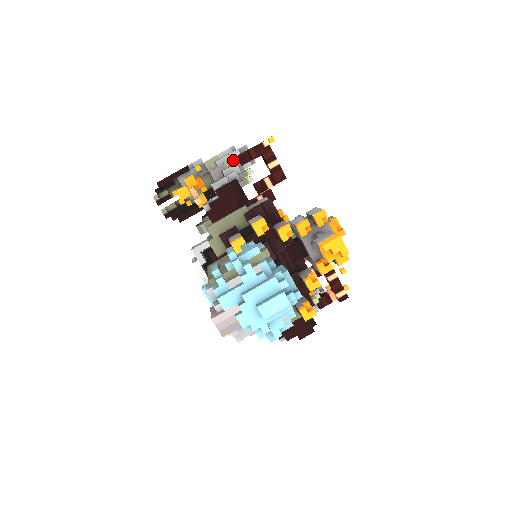
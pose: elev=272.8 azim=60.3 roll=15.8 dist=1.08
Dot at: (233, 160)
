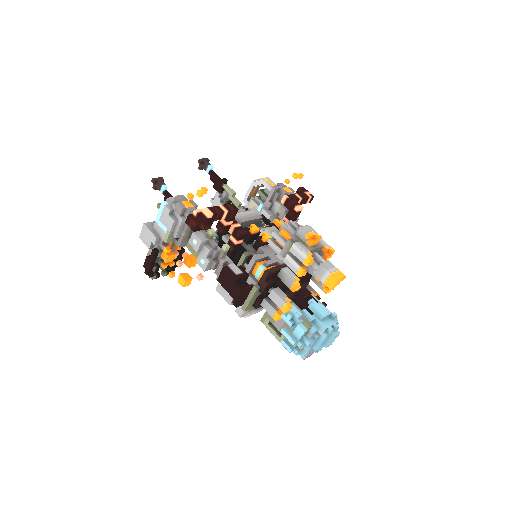
Dot at: (187, 229)
